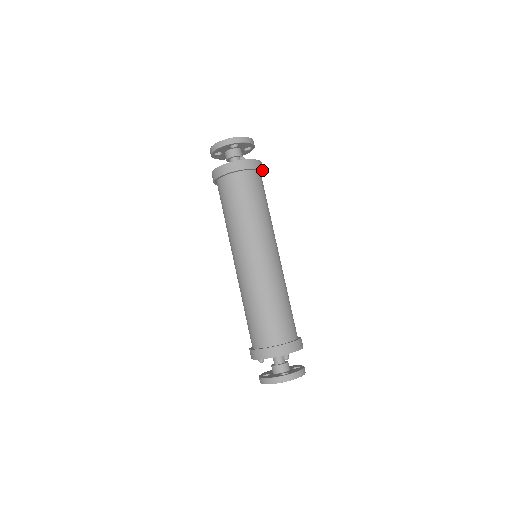
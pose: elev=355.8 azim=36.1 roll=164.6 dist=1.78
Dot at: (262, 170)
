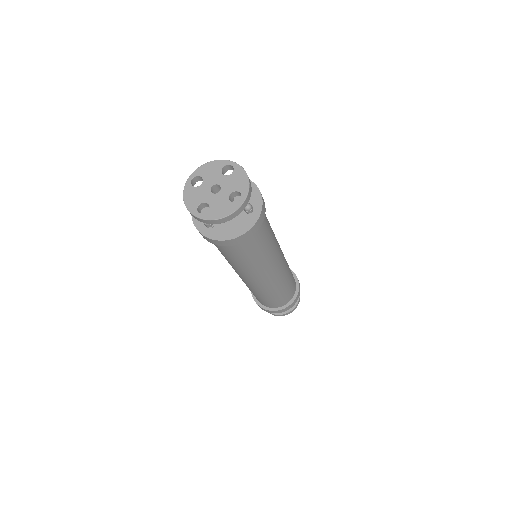
Dot at: occluded
